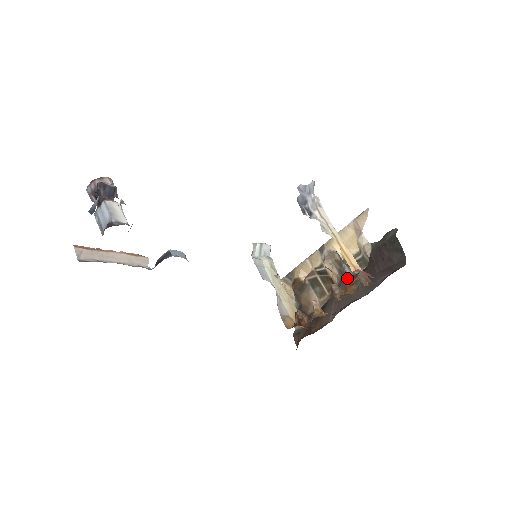
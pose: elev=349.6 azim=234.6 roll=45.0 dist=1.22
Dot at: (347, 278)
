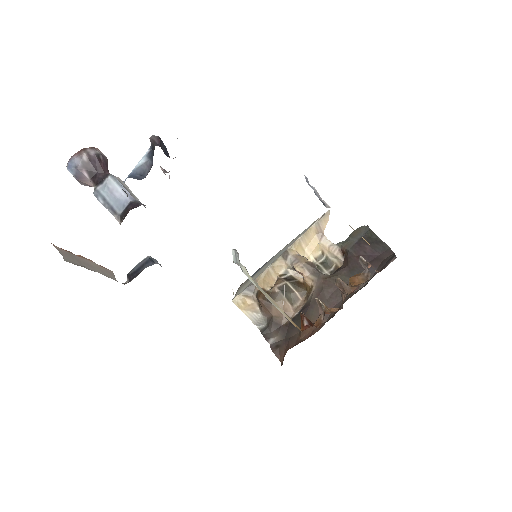
Dot at: (328, 277)
